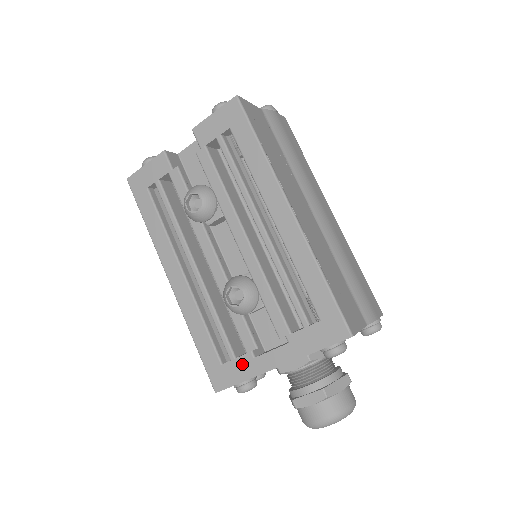
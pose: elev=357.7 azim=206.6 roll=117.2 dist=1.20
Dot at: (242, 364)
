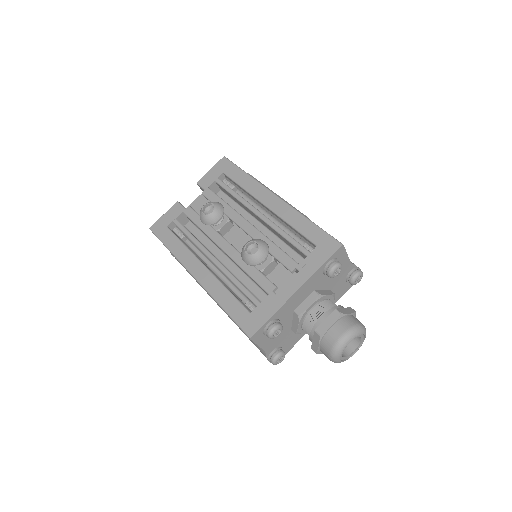
Dot at: (267, 304)
